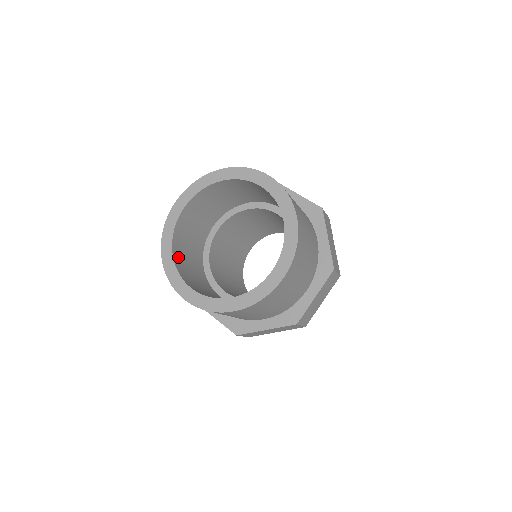
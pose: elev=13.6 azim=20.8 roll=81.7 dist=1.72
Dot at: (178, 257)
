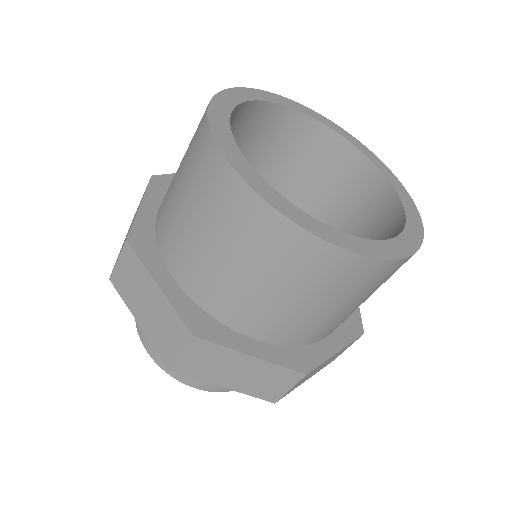
Dot at: (249, 115)
